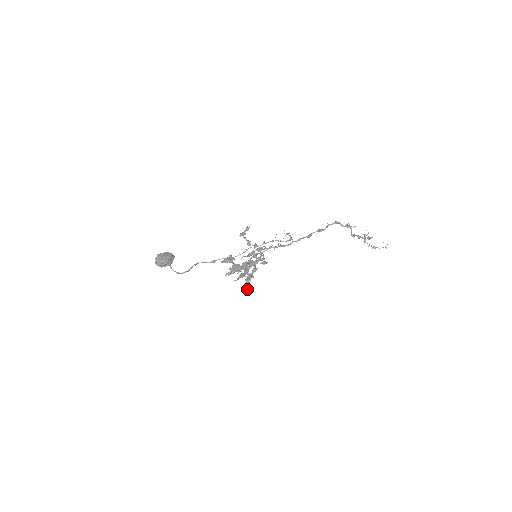
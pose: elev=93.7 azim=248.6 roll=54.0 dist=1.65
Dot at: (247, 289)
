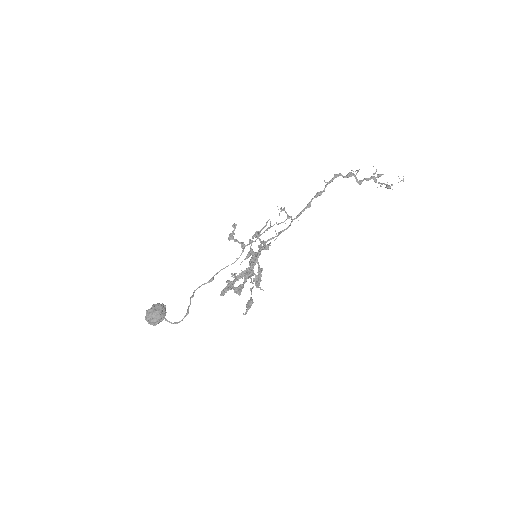
Dot at: (259, 287)
